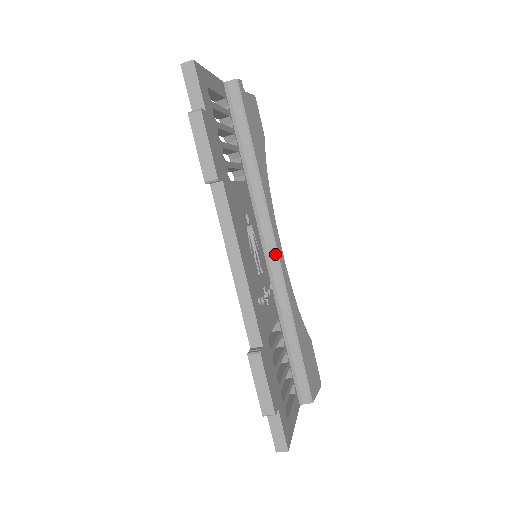
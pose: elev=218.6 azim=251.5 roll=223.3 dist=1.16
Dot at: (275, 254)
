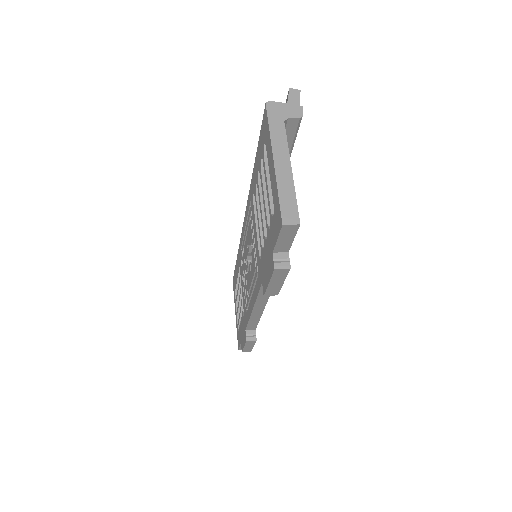
Dot at: occluded
